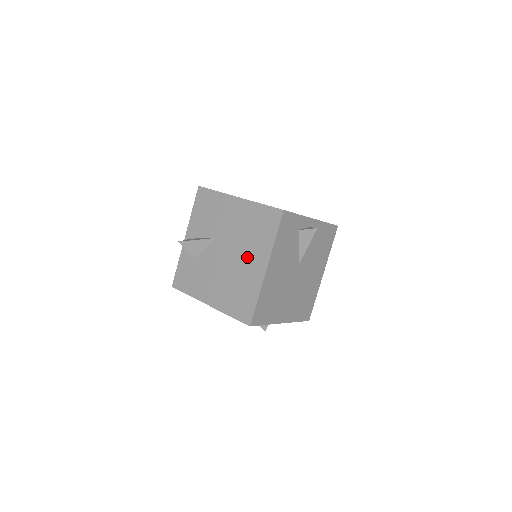
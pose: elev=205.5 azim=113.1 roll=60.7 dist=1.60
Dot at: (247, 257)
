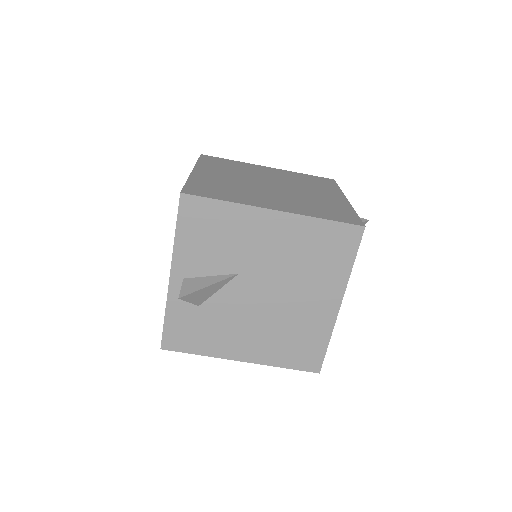
Dot at: (305, 294)
